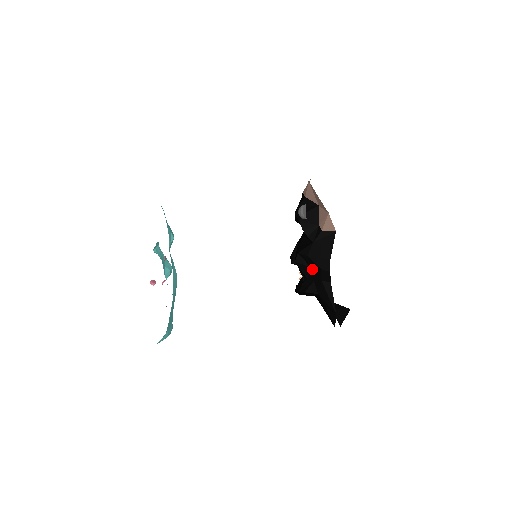
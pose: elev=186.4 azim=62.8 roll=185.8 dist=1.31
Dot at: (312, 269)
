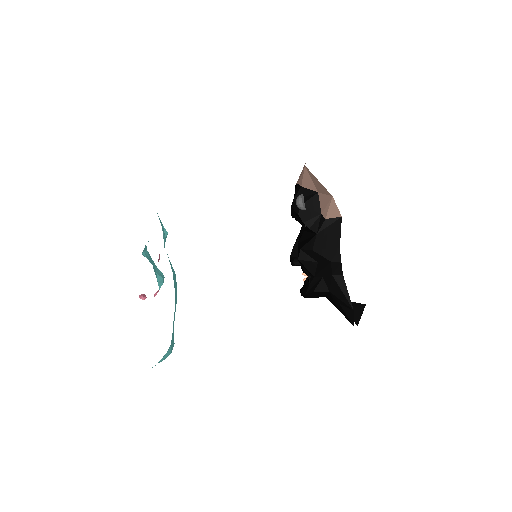
Dot at: (319, 264)
